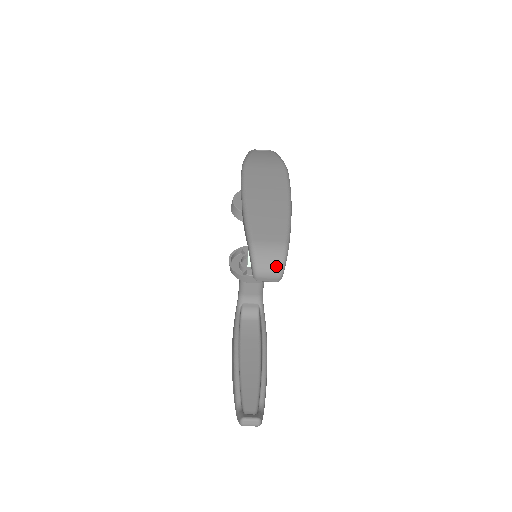
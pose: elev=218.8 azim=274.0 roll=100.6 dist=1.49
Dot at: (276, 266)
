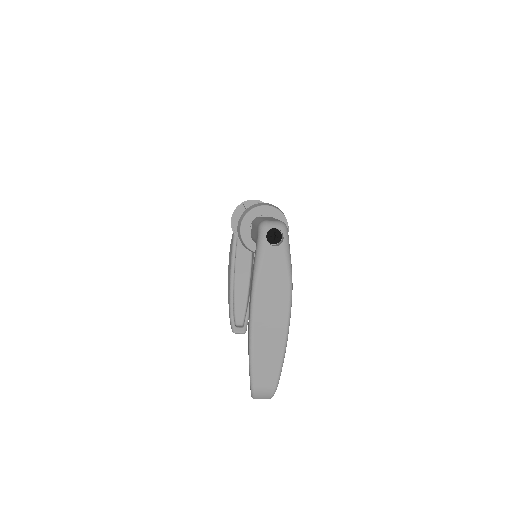
Dot at: occluded
